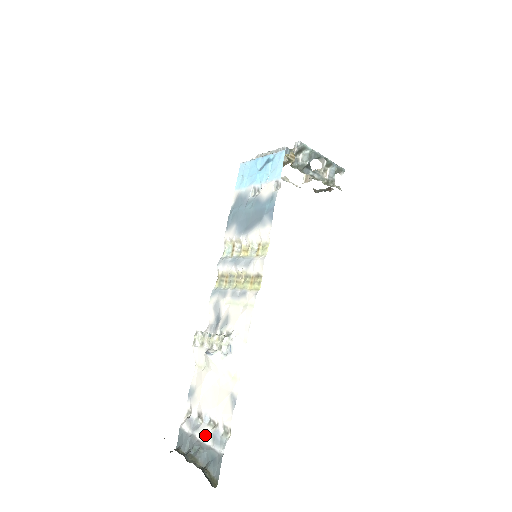
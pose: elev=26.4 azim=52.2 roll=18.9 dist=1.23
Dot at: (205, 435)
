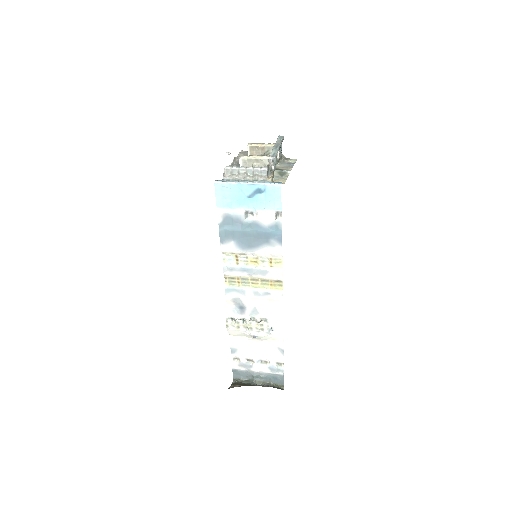
Dot at: (261, 369)
